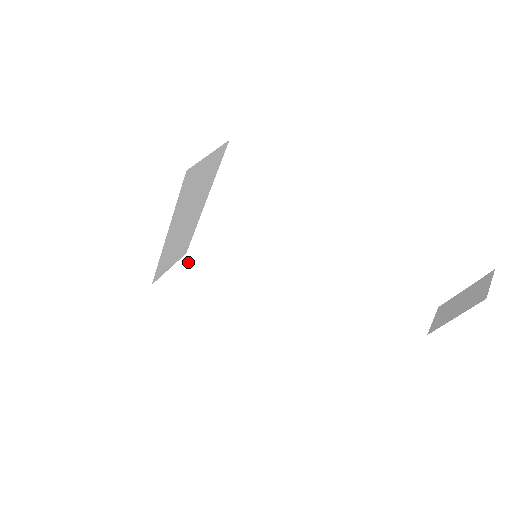
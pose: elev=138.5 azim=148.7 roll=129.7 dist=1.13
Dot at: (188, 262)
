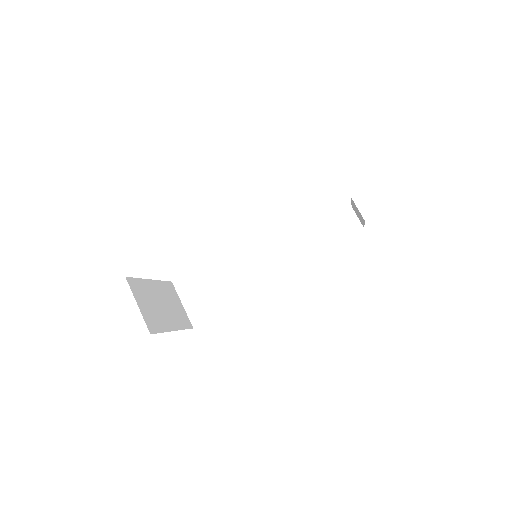
Dot at: (133, 284)
